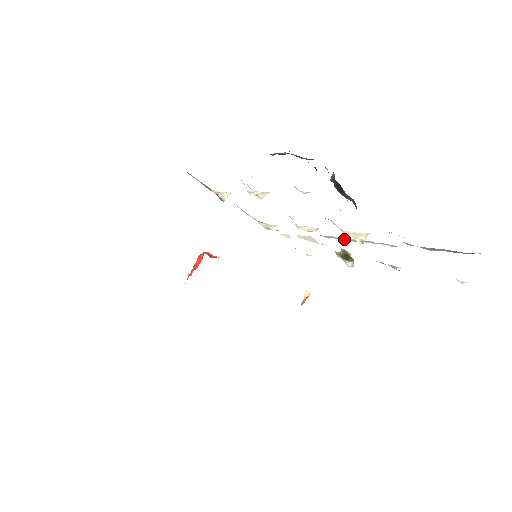
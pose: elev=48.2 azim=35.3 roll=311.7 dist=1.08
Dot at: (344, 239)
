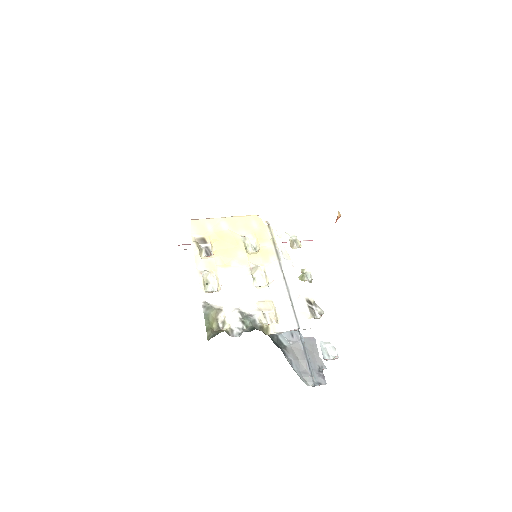
Dot at: (287, 289)
